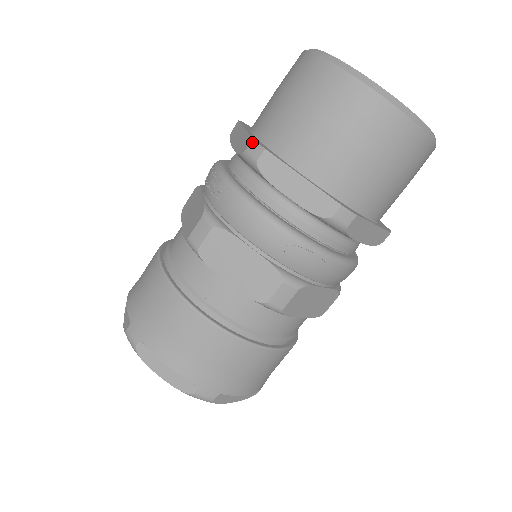
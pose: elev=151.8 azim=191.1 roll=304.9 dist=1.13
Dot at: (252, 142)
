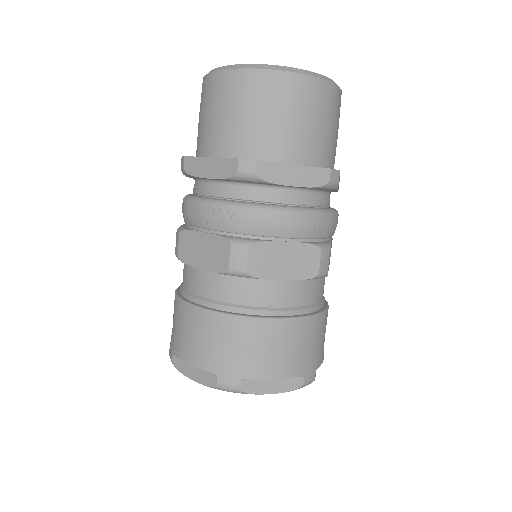
Dot at: (240, 161)
